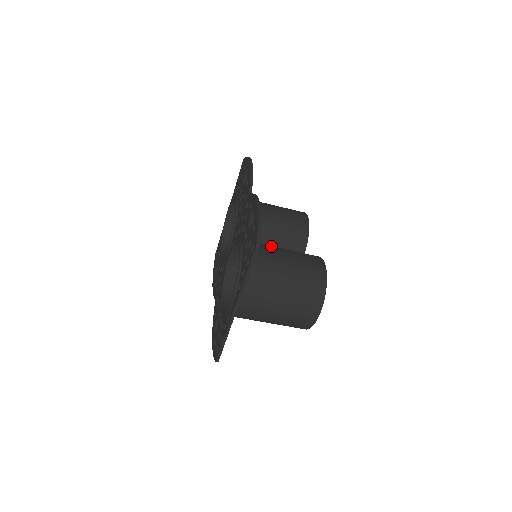
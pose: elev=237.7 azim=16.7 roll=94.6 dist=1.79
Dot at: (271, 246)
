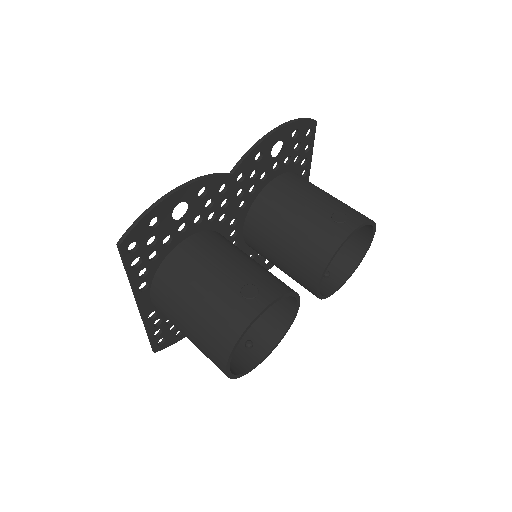
Dot at: (228, 251)
